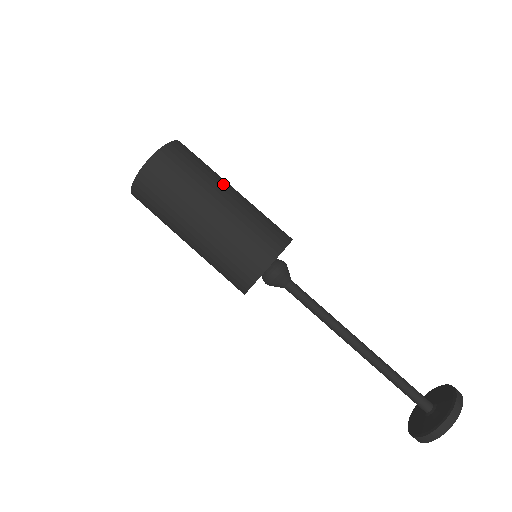
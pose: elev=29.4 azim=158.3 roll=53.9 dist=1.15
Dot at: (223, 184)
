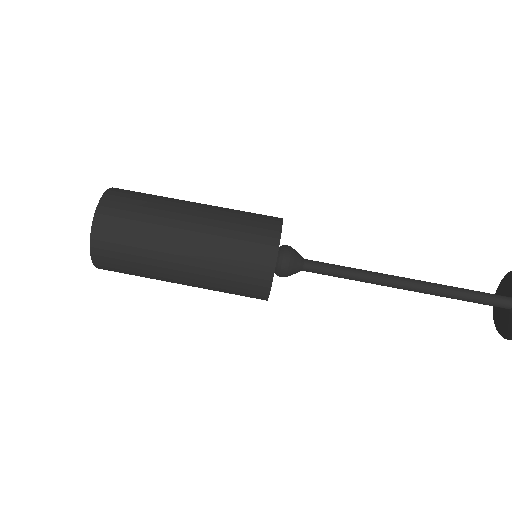
Dot at: occluded
